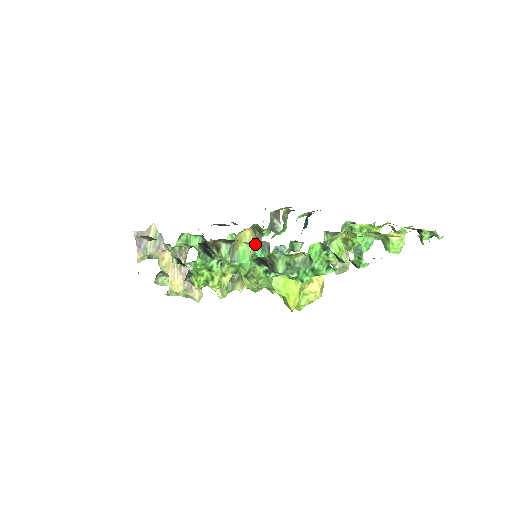
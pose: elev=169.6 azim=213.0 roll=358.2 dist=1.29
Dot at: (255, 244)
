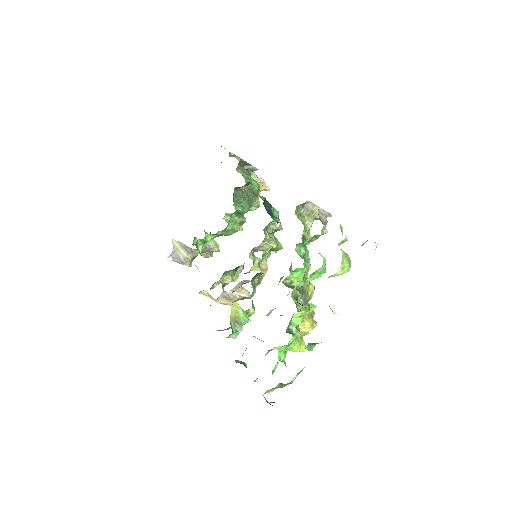
Dot at: occluded
